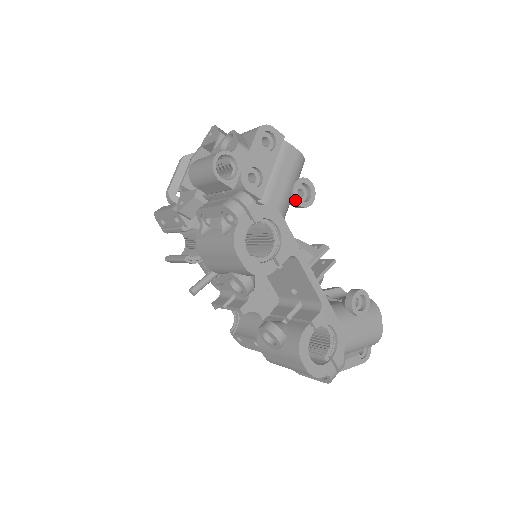
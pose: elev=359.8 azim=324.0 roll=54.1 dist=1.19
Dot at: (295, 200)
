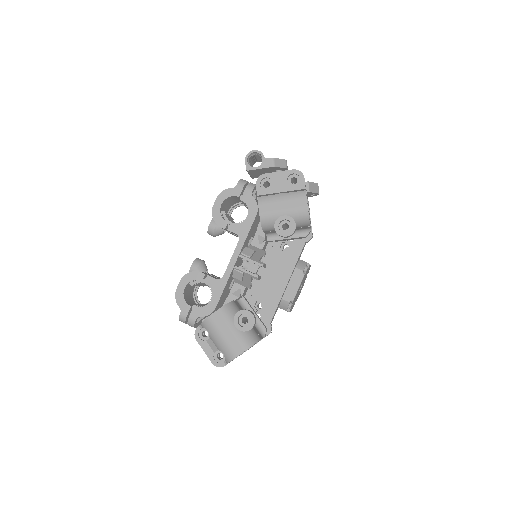
Dot at: (276, 222)
